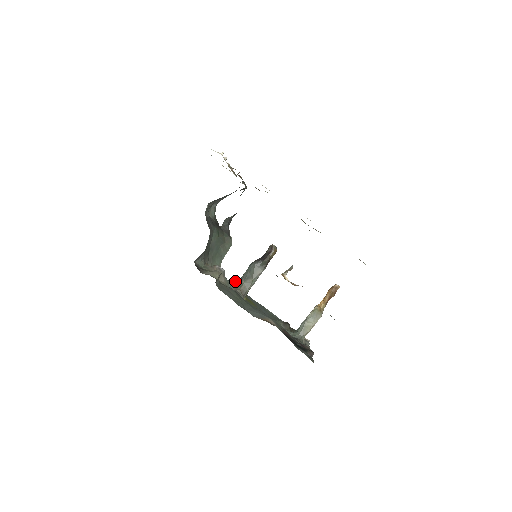
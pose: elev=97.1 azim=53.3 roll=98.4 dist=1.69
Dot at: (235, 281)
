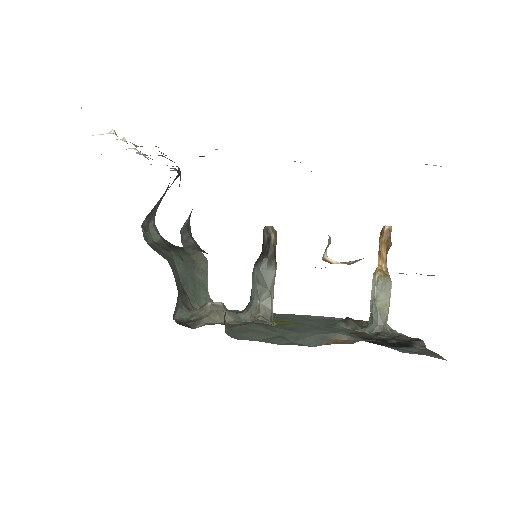
Dot at: (245, 308)
